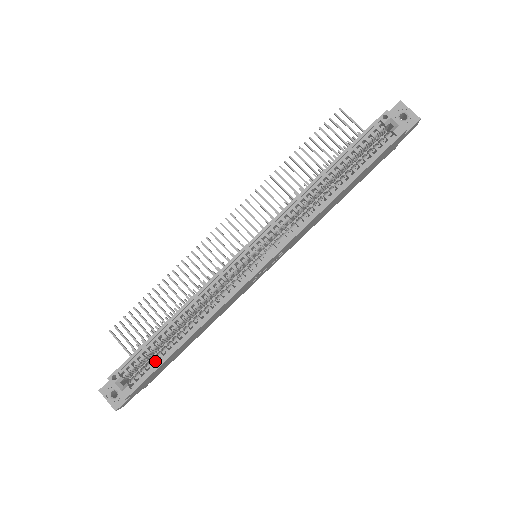
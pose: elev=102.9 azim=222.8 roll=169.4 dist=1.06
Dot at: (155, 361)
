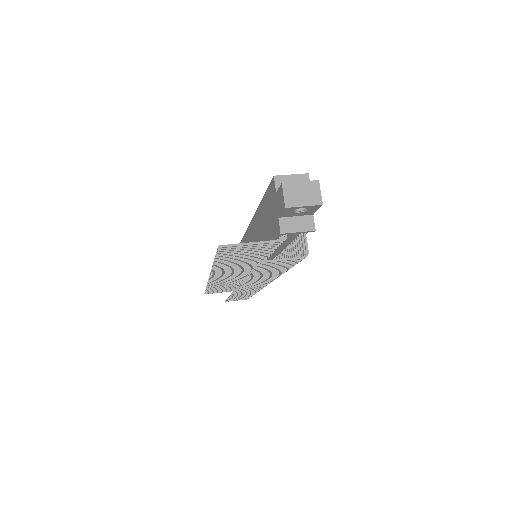
Dot at: occluded
